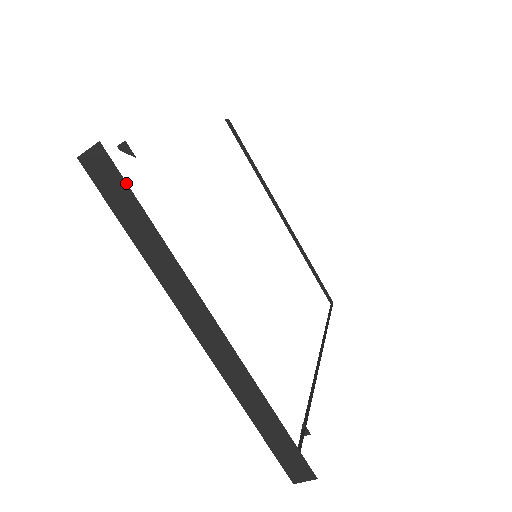
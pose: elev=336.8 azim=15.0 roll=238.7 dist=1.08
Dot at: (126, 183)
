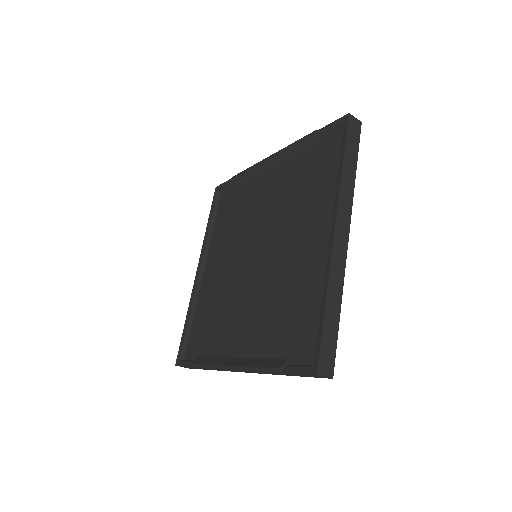
Dot at: occluded
